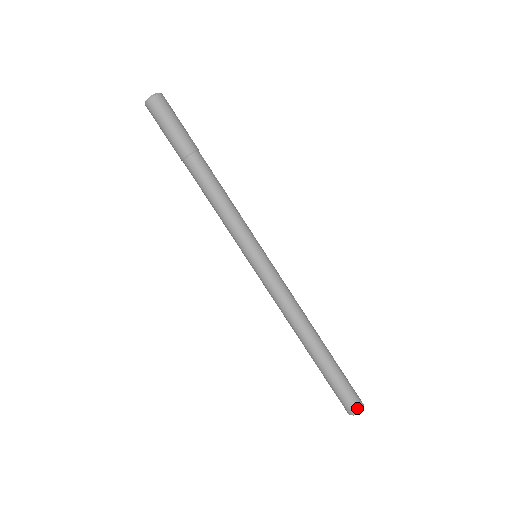
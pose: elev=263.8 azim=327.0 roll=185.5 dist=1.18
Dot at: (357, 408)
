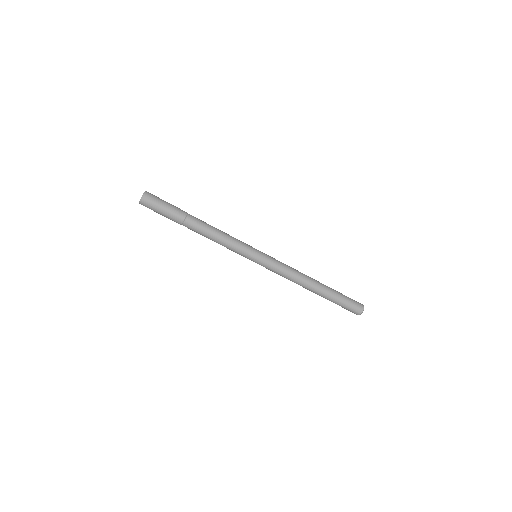
Dot at: (361, 308)
